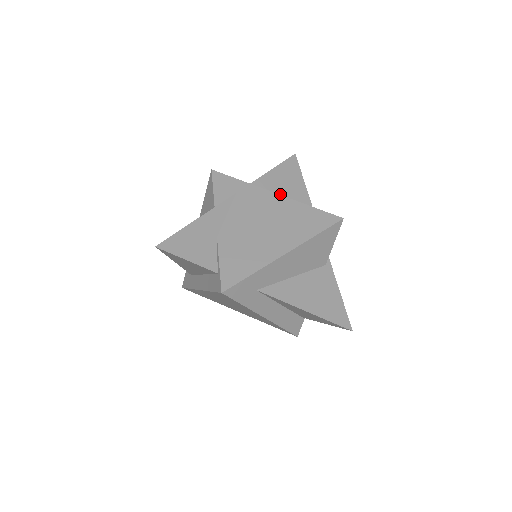
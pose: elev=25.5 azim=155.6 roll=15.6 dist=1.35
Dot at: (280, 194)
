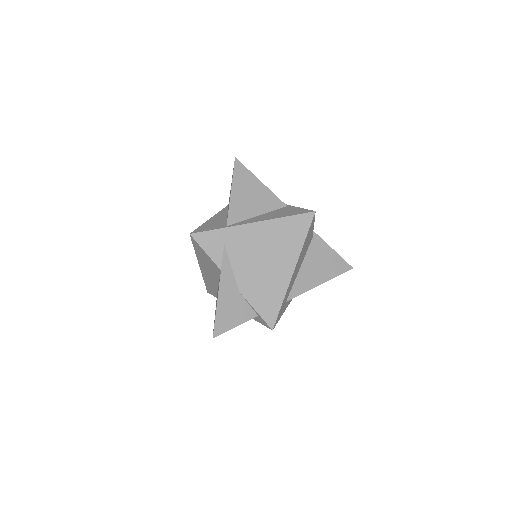
Dot at: (250, 210)
